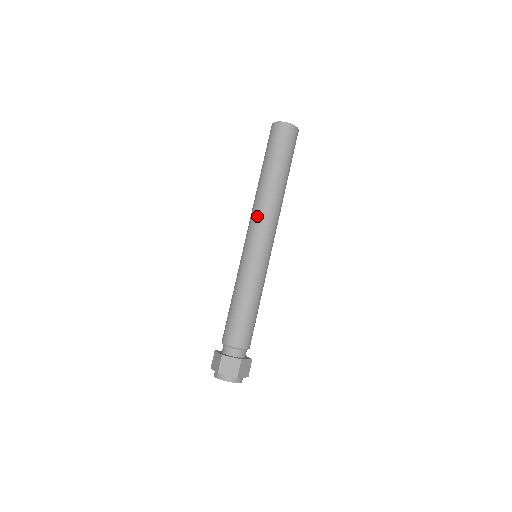
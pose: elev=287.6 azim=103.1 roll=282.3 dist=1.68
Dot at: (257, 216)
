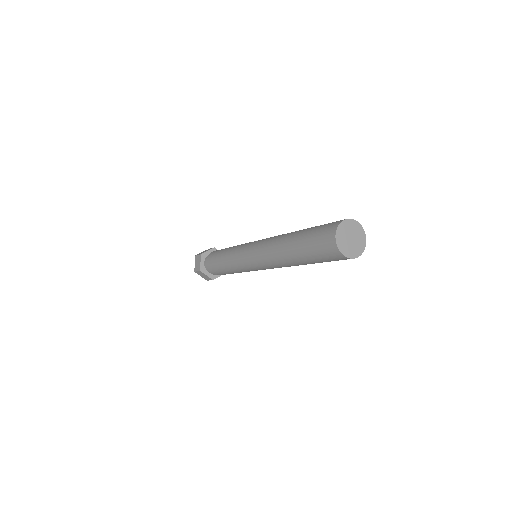
Dot at: (264, 259)
